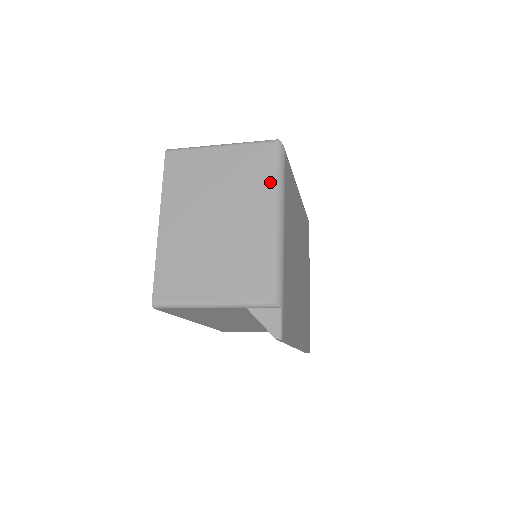
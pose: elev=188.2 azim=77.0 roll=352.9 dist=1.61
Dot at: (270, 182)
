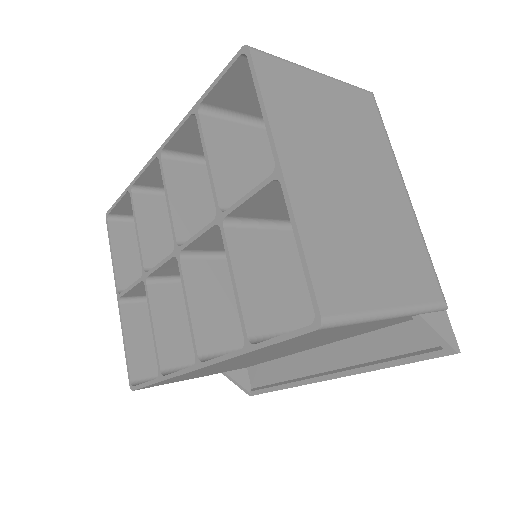
Dot at: (388, 143)
